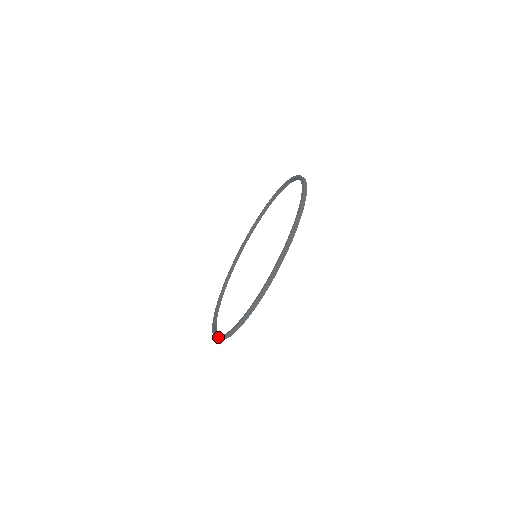
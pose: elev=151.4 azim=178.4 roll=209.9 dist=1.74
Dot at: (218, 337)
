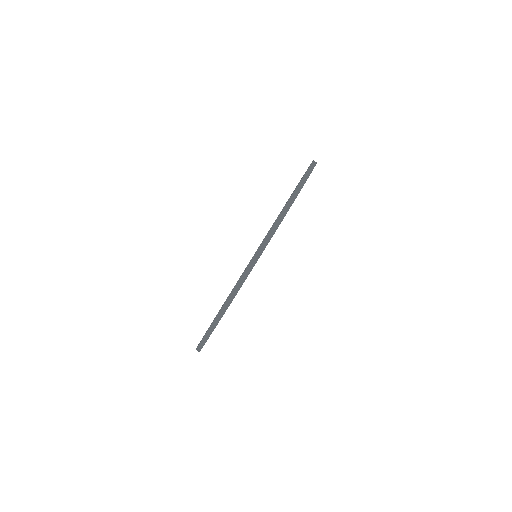
Dot at: occluded
